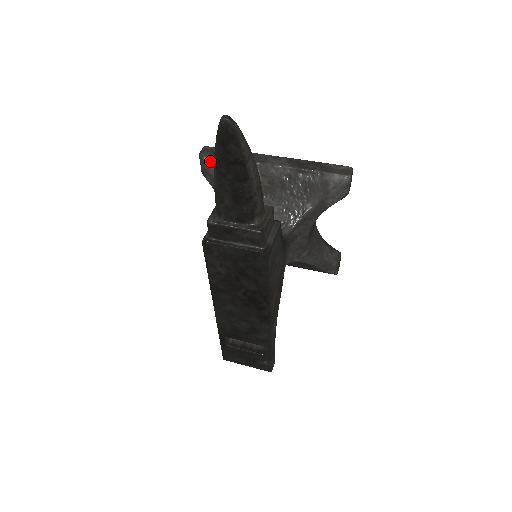
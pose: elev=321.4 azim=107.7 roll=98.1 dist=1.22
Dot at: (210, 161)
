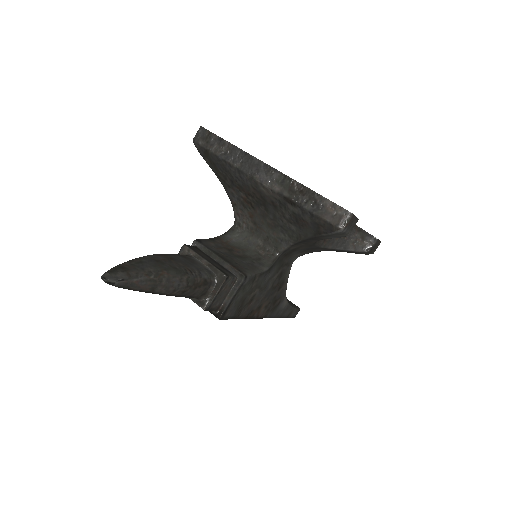
Dot at: (203, 153)
